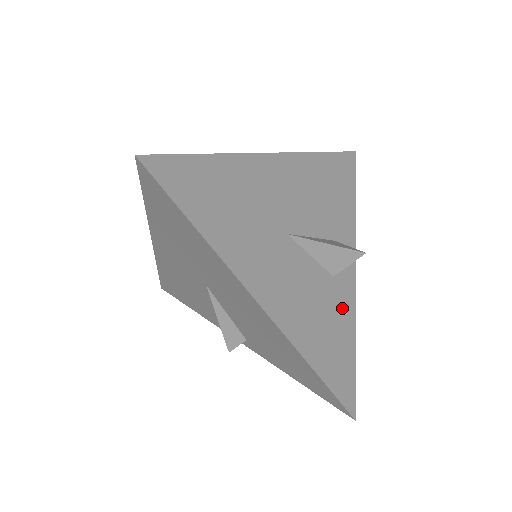
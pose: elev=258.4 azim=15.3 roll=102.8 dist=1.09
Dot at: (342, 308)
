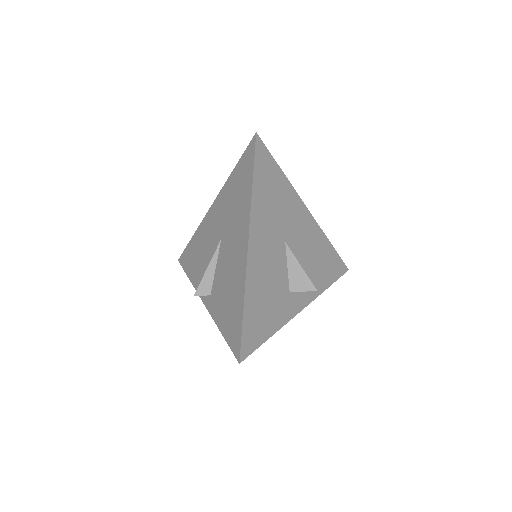
Dot at: (281, 310)
